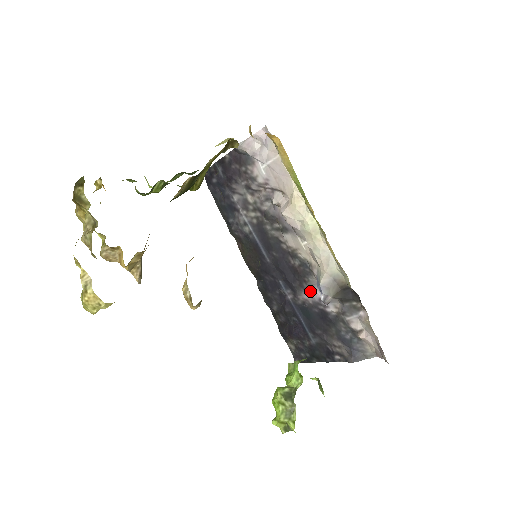
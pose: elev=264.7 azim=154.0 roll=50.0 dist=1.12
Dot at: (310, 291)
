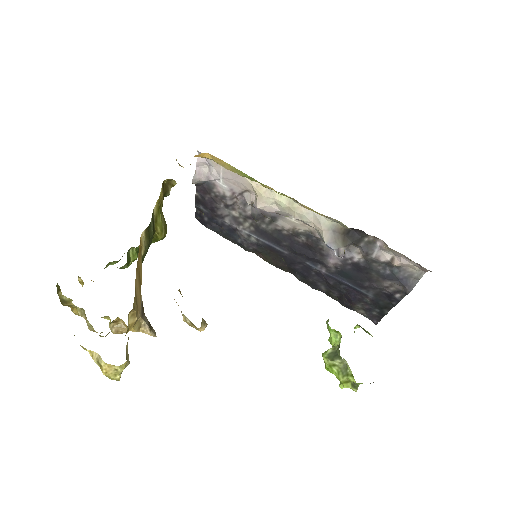
Dot at: (331, 254)
